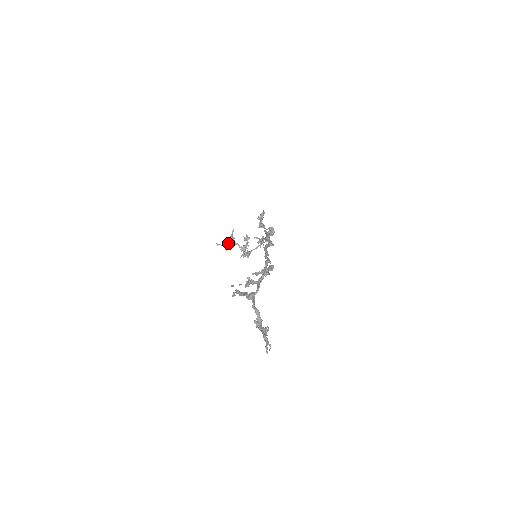
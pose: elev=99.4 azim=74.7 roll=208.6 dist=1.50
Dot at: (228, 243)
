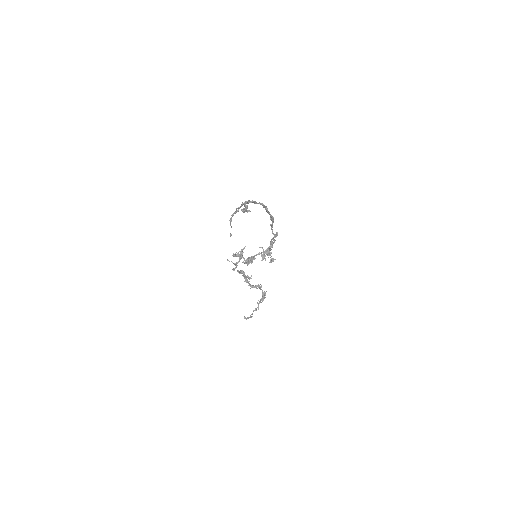
Dot at: (236, 262)
